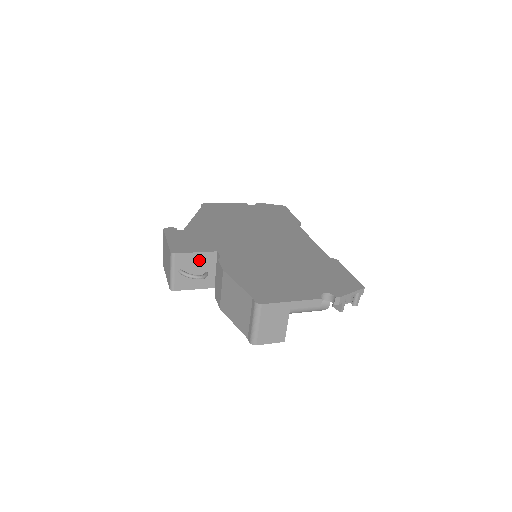
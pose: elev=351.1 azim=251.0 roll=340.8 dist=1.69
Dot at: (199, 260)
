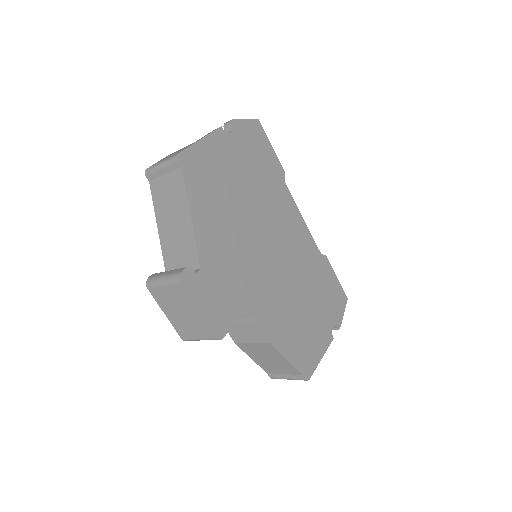
Dot at: occluded
